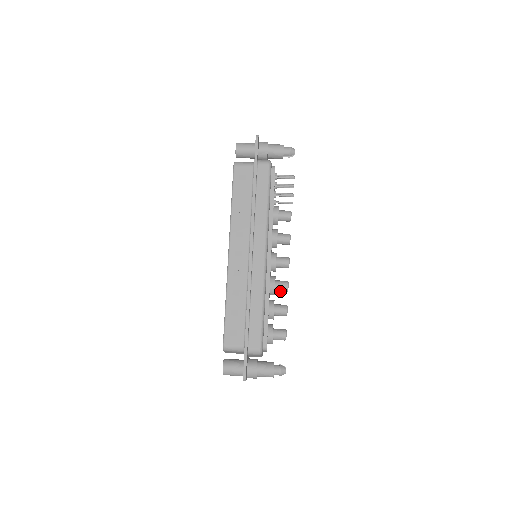
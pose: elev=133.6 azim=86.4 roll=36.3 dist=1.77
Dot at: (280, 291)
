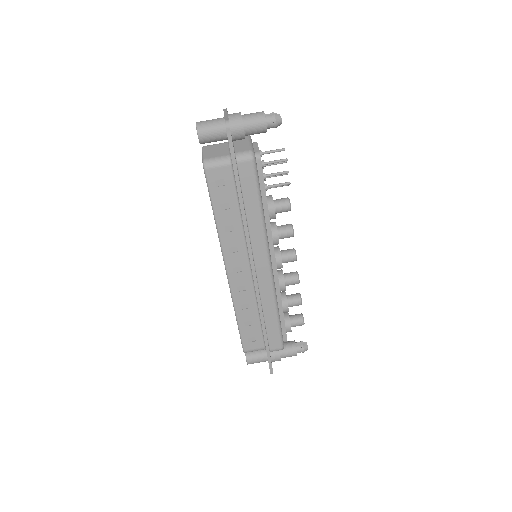
Dot at: (290, 284)
